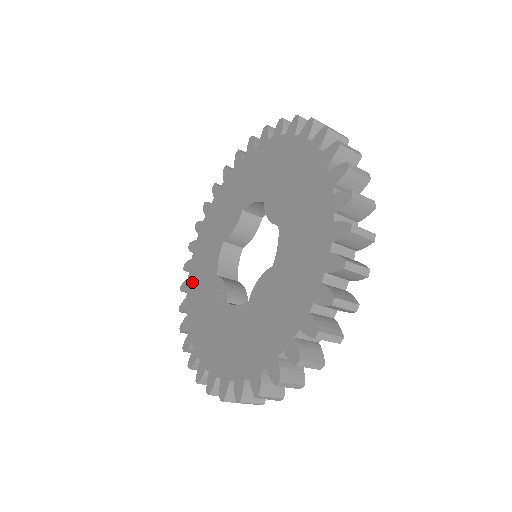
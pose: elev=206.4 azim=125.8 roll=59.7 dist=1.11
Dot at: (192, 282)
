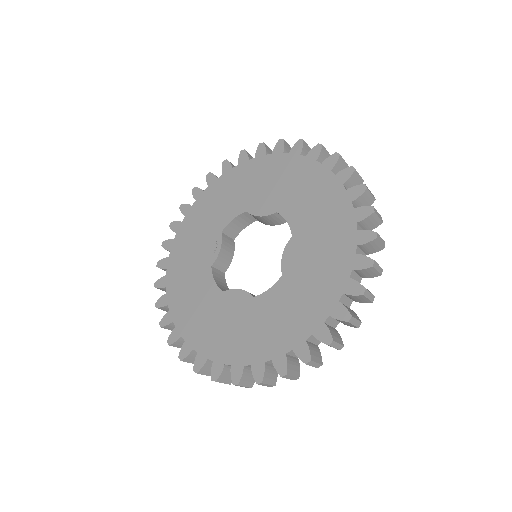
Dot at: (204, 201)
